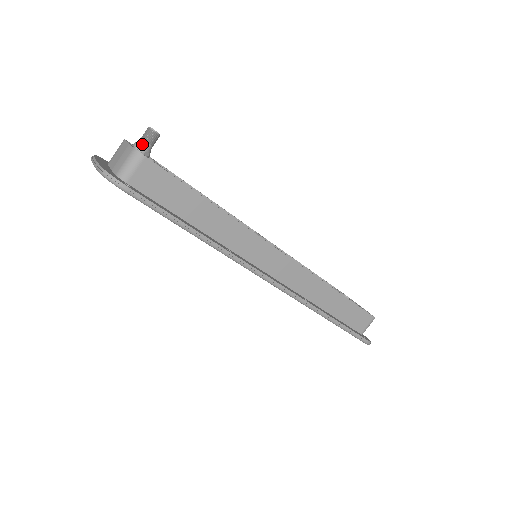
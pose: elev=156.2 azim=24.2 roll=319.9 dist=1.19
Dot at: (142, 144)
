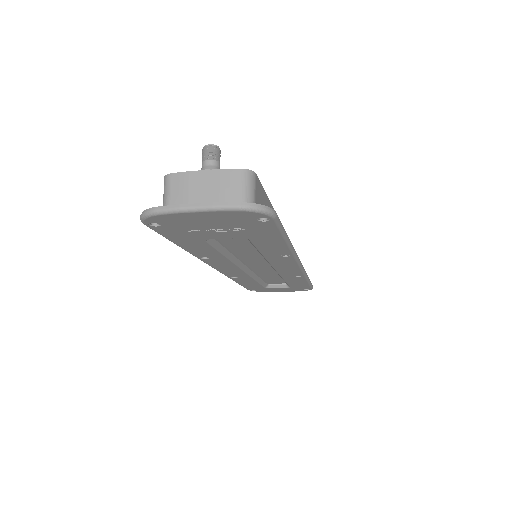
Dot at: (217, 167)
